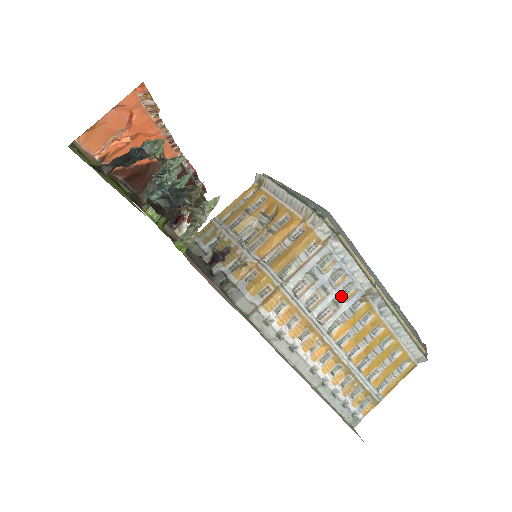
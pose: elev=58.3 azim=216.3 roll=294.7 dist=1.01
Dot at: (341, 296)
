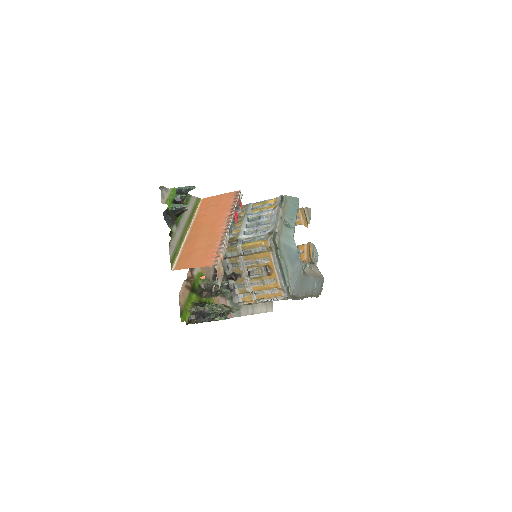
Dot at: occluded
